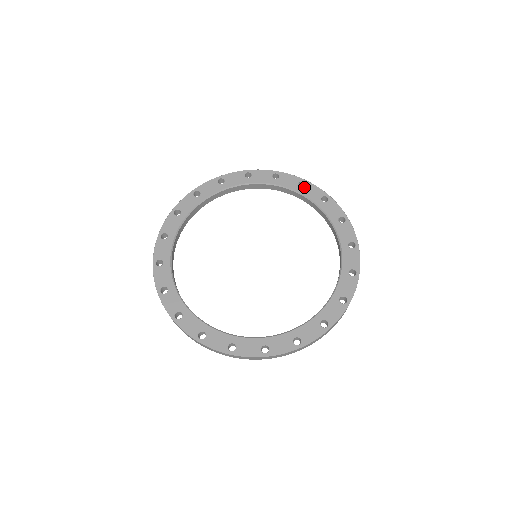
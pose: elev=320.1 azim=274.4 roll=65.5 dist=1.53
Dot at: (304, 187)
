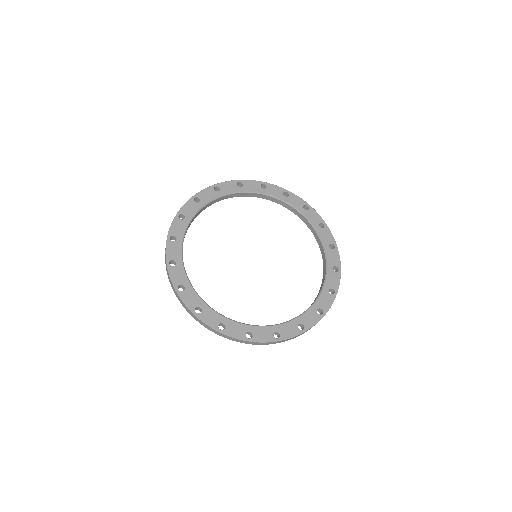
Dot at: (288, 197)
